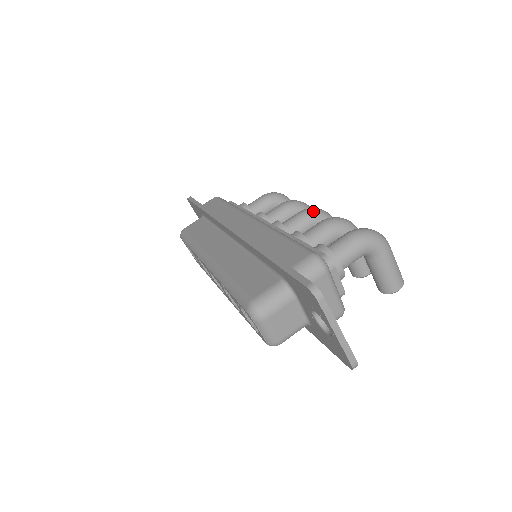
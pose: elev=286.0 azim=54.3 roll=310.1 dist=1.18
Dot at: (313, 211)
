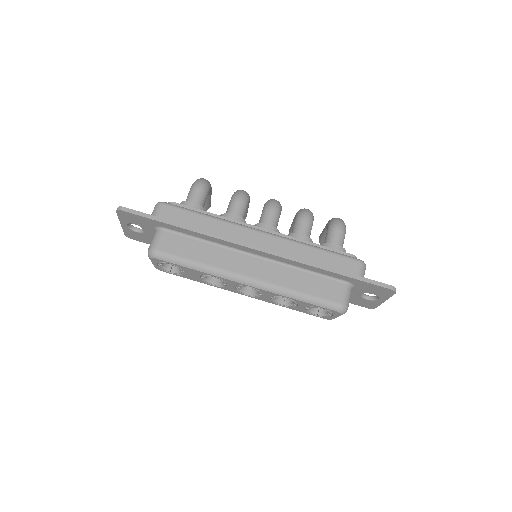
Dot at: (278, 206)
